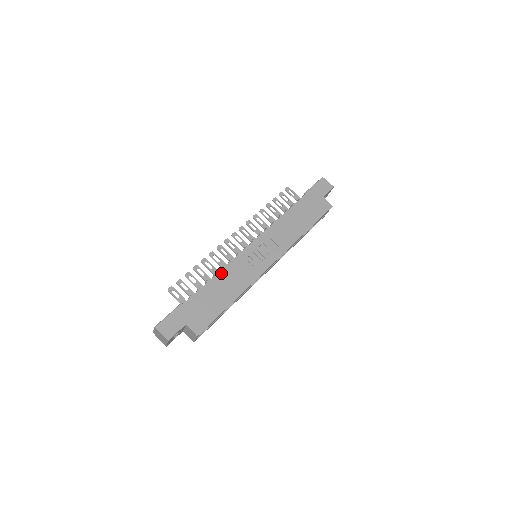
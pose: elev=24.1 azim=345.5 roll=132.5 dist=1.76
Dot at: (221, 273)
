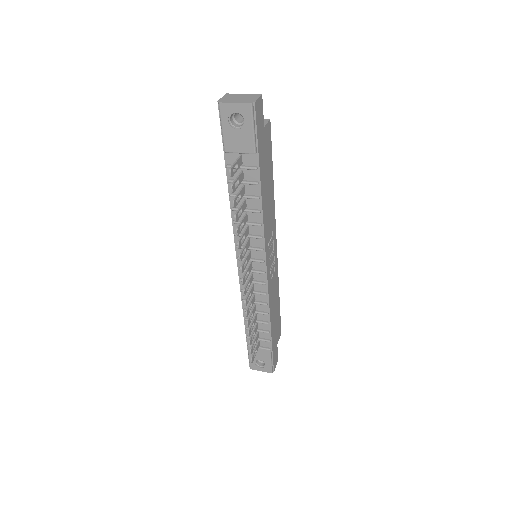
Dot at: (270, 308)
